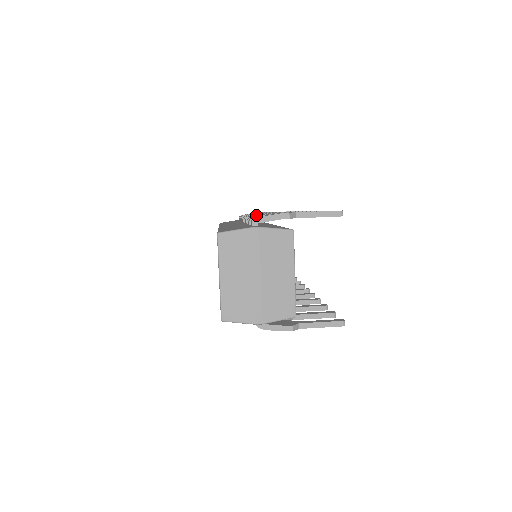
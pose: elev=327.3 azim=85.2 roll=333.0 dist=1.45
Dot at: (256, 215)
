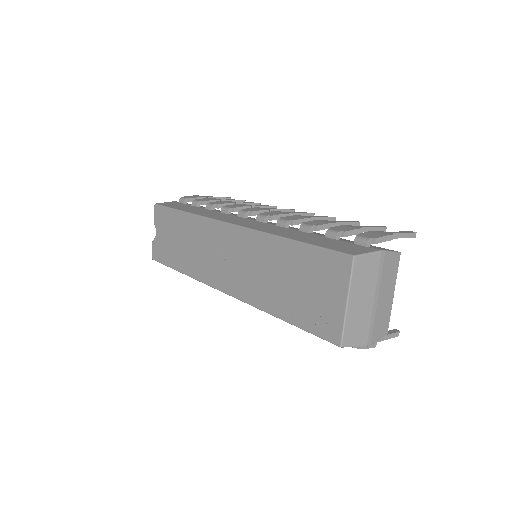
Dot at: (296, 219)
